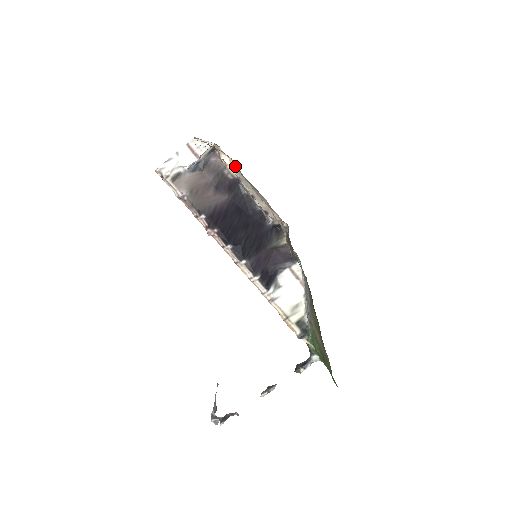
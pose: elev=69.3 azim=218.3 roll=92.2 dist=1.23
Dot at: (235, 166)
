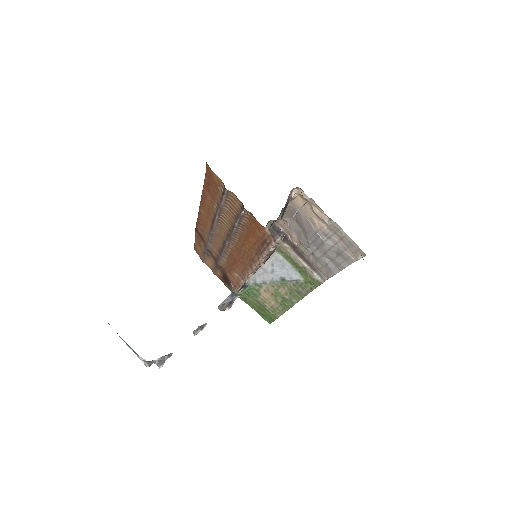
Dot at: (293, 199)
